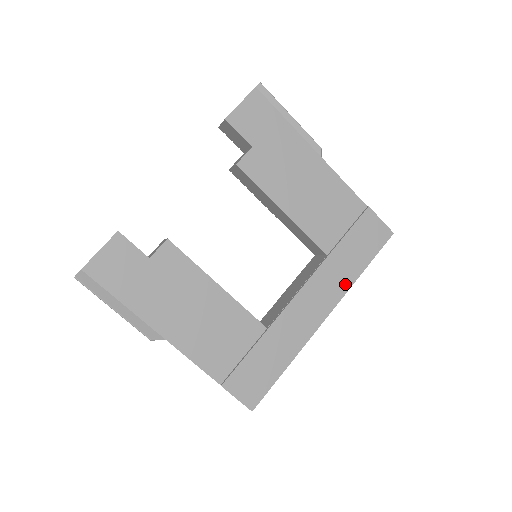
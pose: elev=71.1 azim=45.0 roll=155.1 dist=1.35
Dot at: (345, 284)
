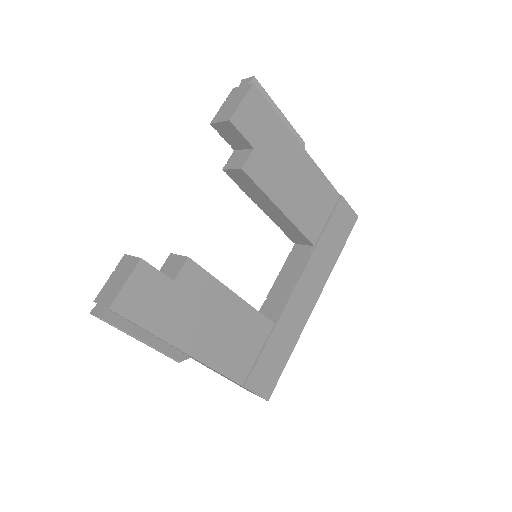
Dot at: (328, 269)
